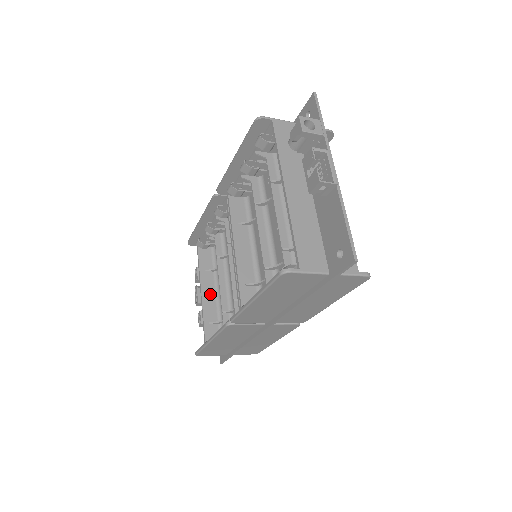
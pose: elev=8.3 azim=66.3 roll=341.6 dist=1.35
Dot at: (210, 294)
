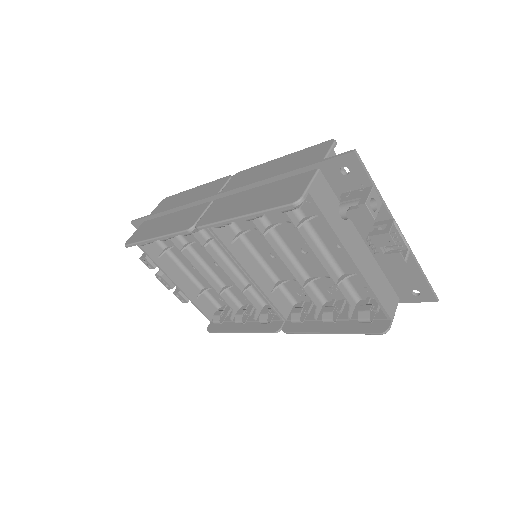
Dot at: (179, 274)
